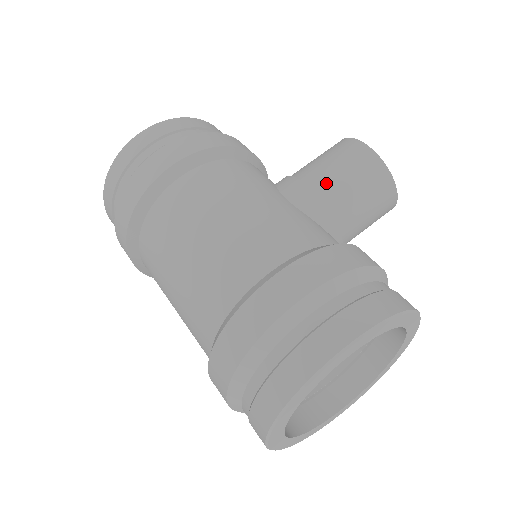
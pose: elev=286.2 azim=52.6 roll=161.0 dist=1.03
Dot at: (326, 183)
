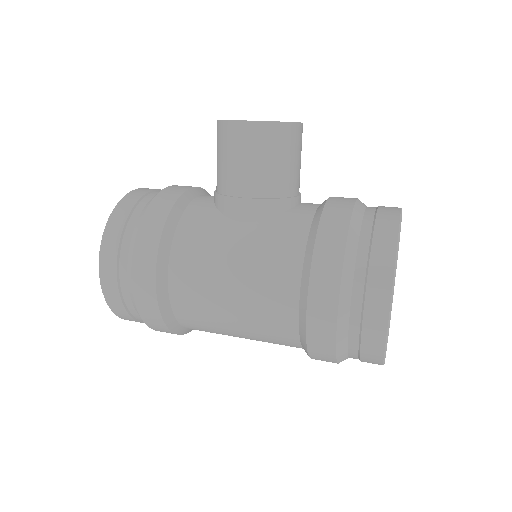
Dot at: (253, 183)
